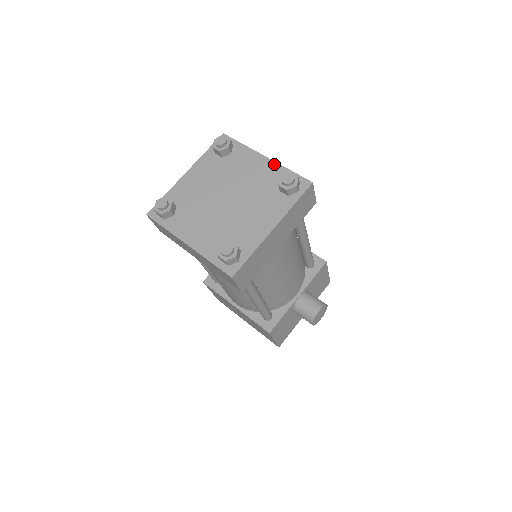
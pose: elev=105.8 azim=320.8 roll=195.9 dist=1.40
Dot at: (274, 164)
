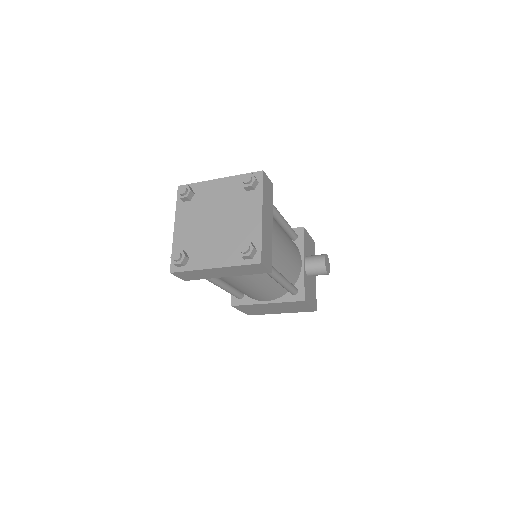
Dot at: (229, 179)
